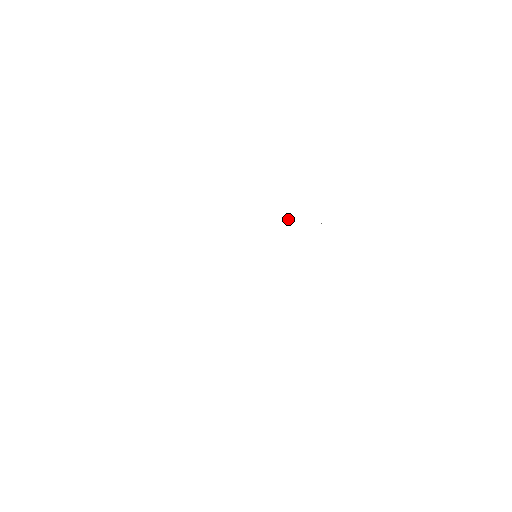
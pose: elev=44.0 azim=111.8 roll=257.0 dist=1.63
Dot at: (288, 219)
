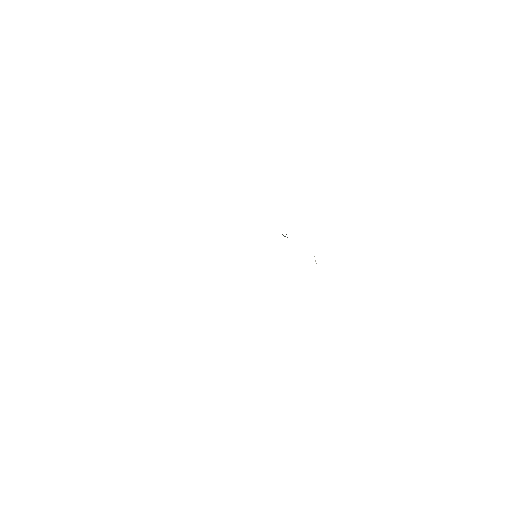
Dot at: (284, 236)
